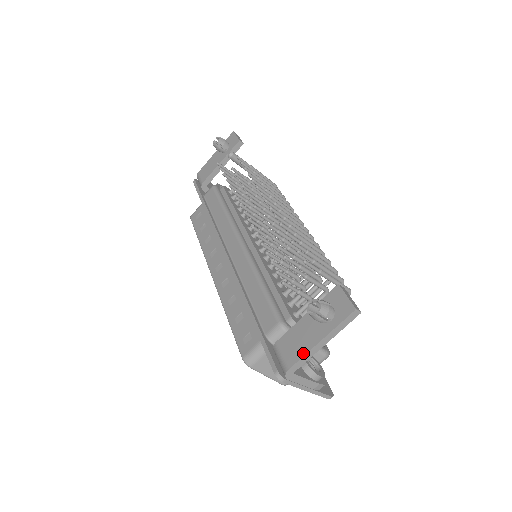
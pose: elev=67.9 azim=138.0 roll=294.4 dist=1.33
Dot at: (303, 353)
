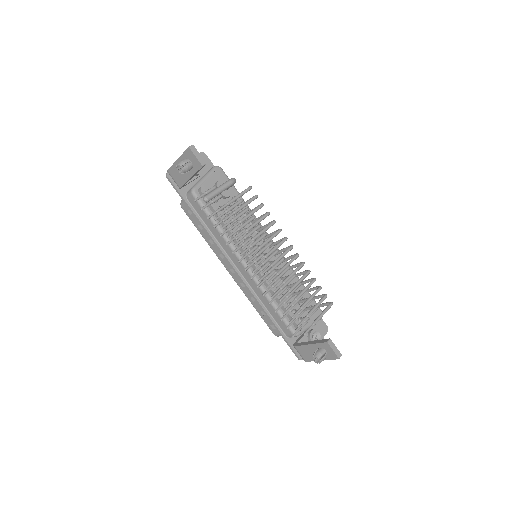
Dot at: (313, 360)
